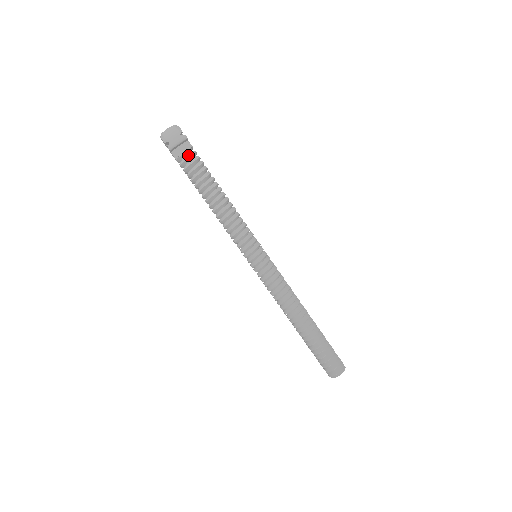
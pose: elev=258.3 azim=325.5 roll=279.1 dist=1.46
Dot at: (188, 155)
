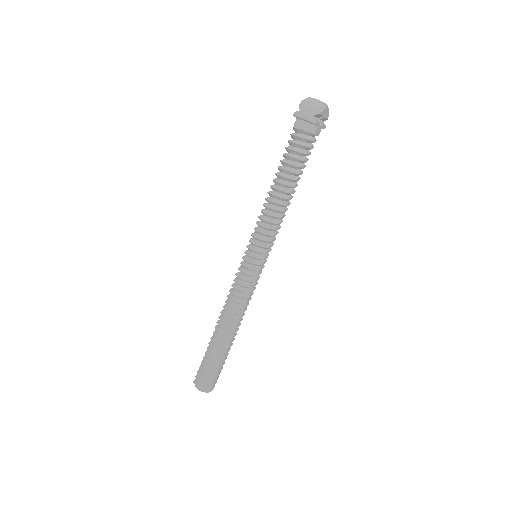
Dot at: (304, 135)
